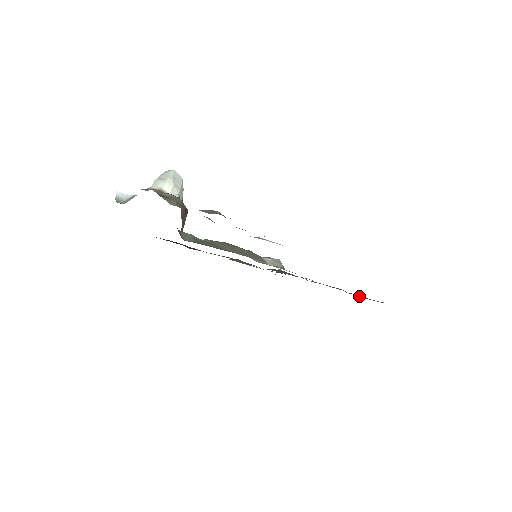
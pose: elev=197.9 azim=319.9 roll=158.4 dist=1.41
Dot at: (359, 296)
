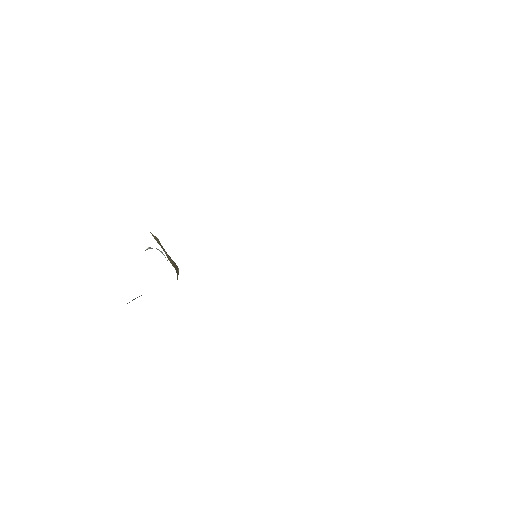
Dot at: occluded
